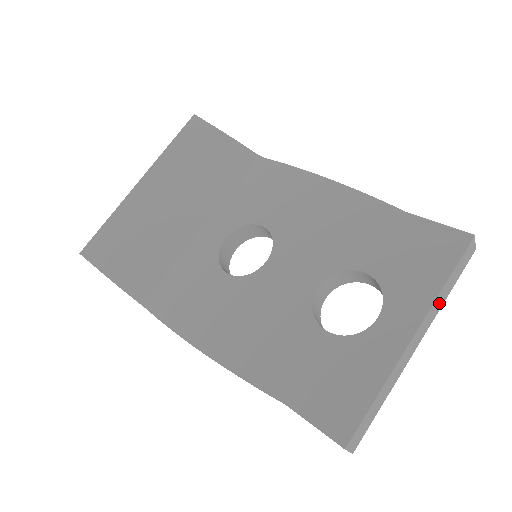
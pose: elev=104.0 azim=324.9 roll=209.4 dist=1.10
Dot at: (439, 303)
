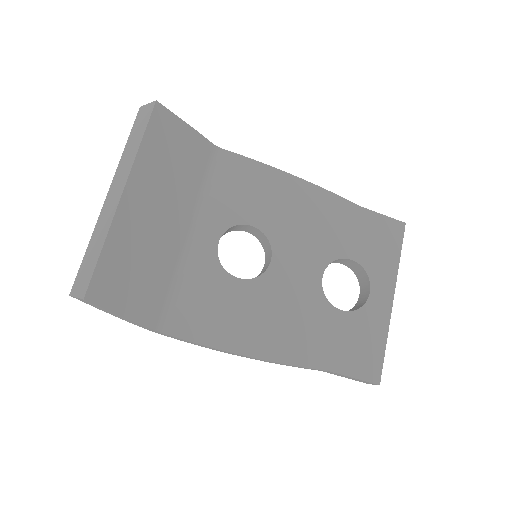
Dot at: occluded
